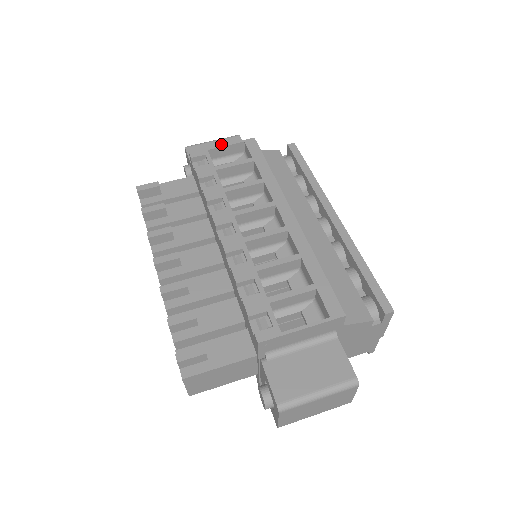
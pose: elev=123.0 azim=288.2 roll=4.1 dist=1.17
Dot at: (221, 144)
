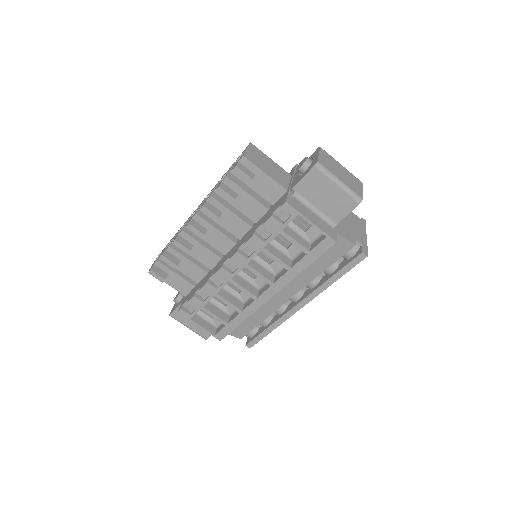
Dot at: (337, 195)
